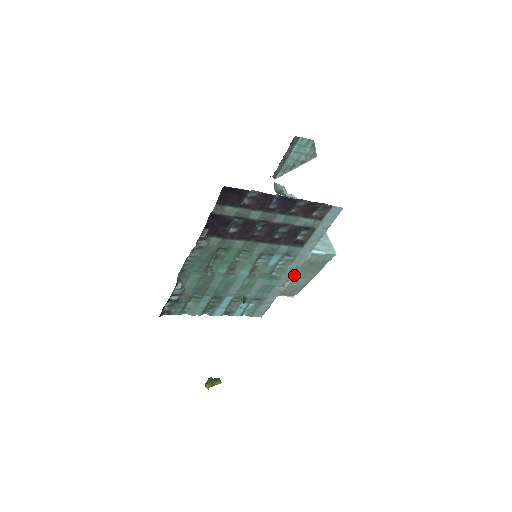
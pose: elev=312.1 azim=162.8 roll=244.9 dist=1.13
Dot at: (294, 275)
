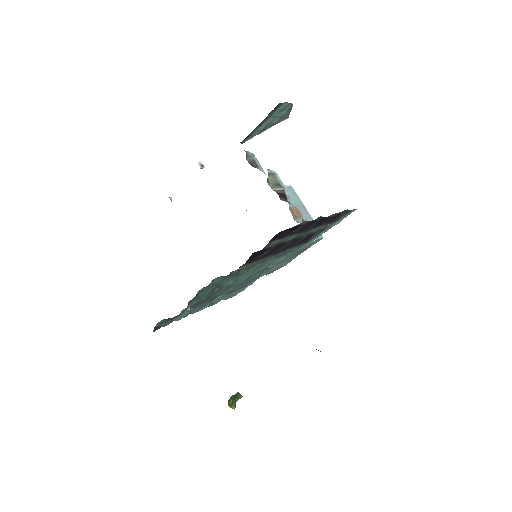
Dot at: (282, 262)
